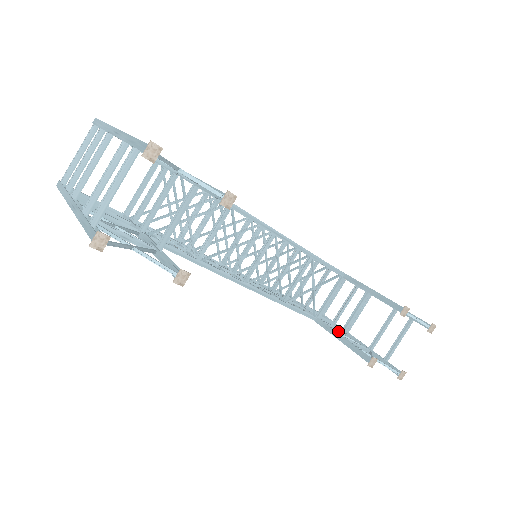
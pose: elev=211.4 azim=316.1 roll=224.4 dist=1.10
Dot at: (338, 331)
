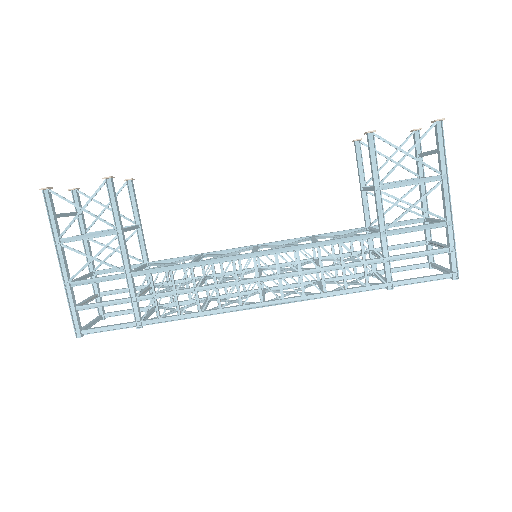
Dot at: (406, 211)
